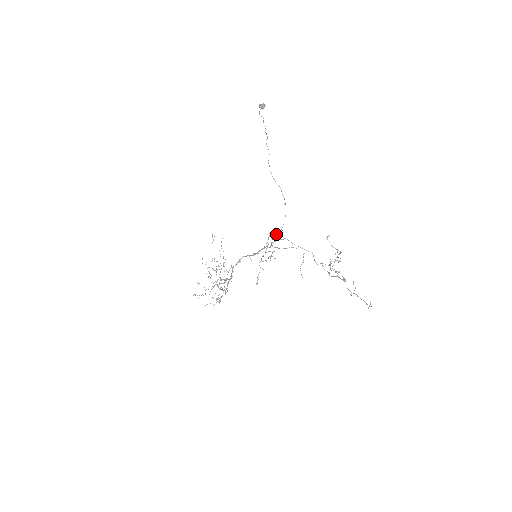
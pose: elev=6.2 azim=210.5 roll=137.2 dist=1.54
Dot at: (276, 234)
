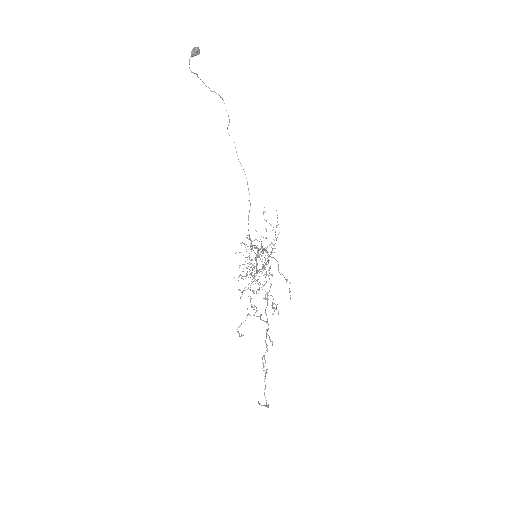
Dot at: (250, 239)
